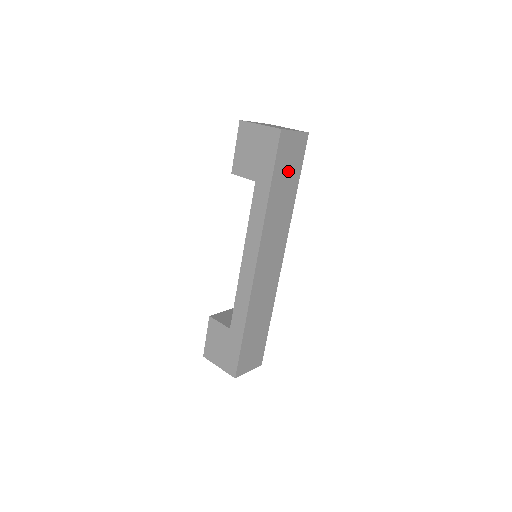
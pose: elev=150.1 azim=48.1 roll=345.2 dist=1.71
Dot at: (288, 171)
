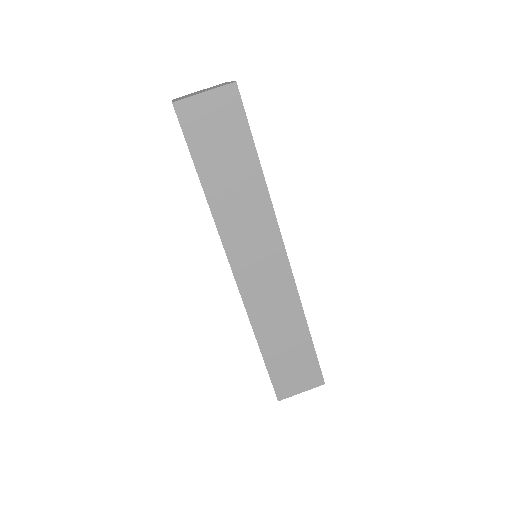
Dot at: (223, 147)
